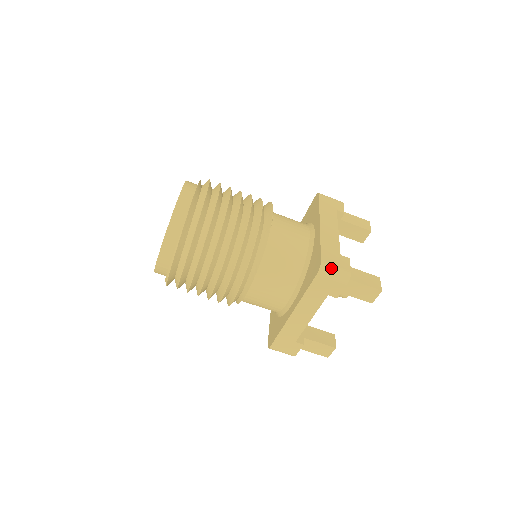
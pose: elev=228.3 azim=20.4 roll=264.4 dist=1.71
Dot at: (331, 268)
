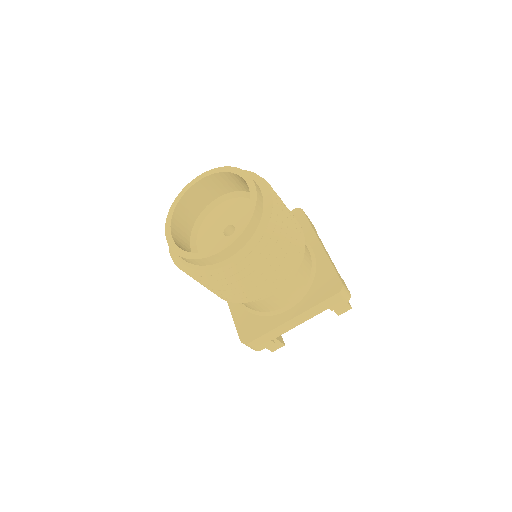
Dot at: (346, 289)
